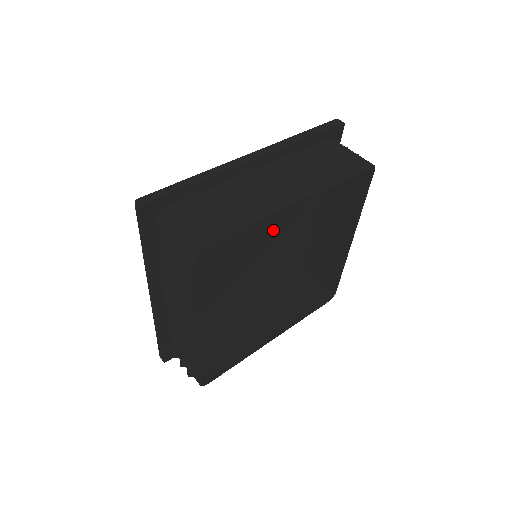
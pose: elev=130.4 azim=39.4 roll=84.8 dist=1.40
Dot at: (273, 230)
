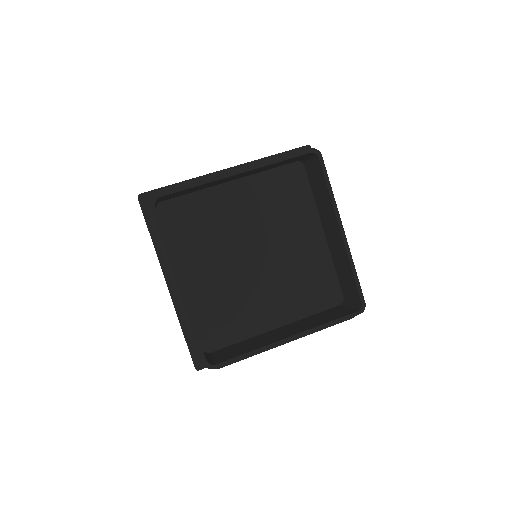
Dot at: (275, 240)
